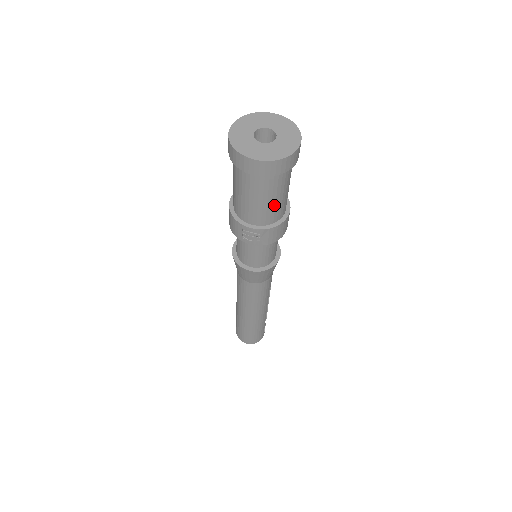
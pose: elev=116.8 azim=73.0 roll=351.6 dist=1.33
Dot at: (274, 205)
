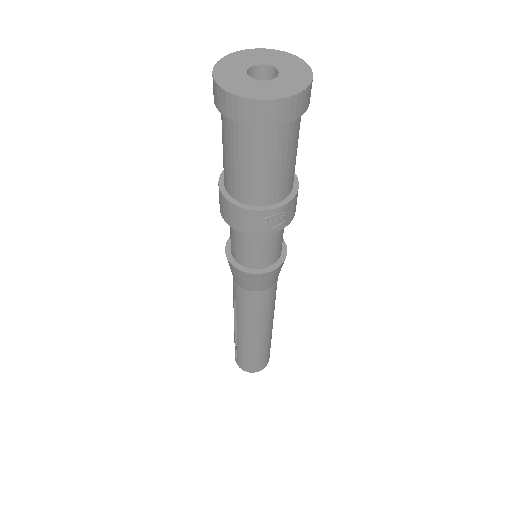
Dot at: (294, 163)
